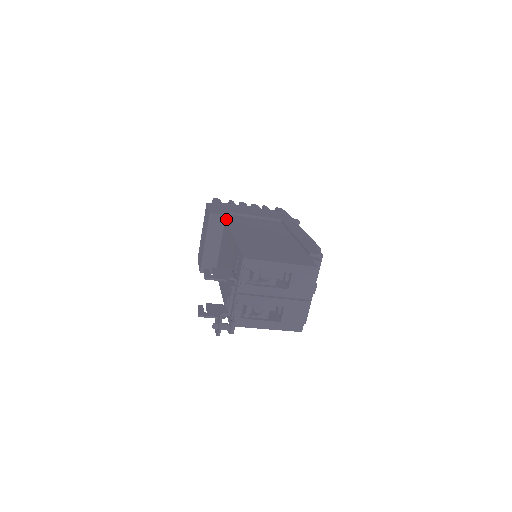
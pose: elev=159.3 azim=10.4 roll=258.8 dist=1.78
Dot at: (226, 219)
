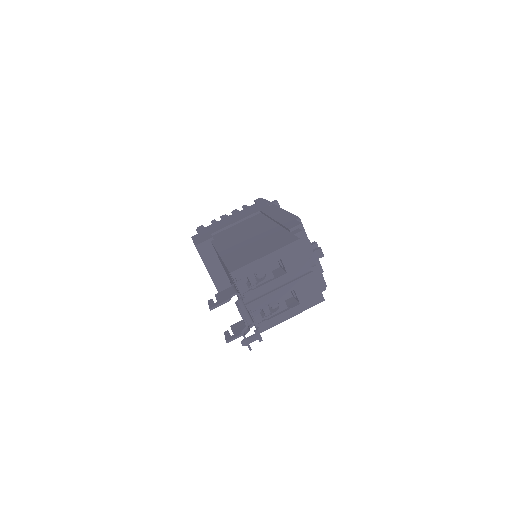
Dot at: (211, 242)
